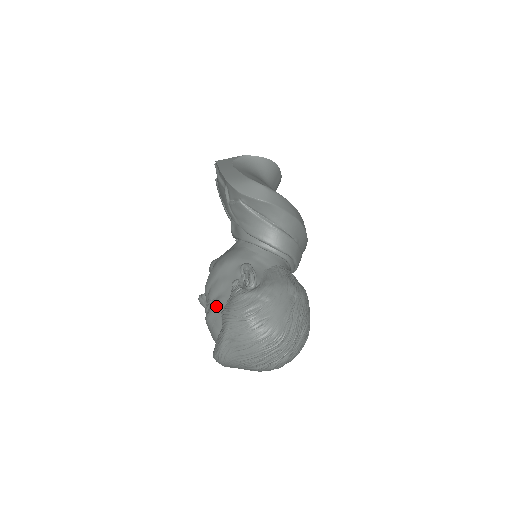
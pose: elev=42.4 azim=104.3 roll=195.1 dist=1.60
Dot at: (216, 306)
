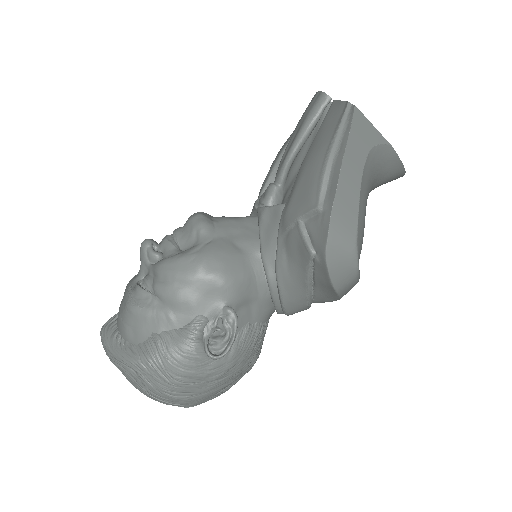
Dot at: (154, 316)
